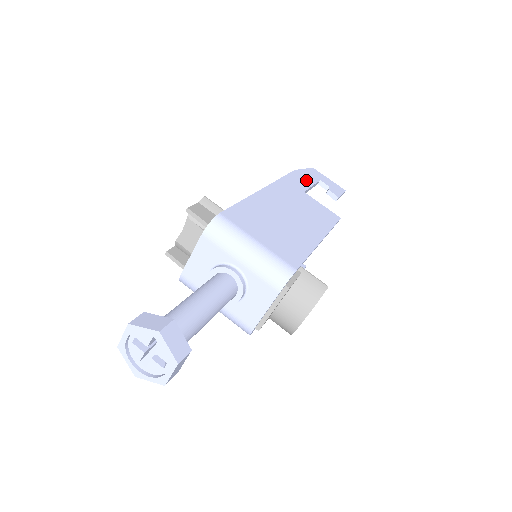
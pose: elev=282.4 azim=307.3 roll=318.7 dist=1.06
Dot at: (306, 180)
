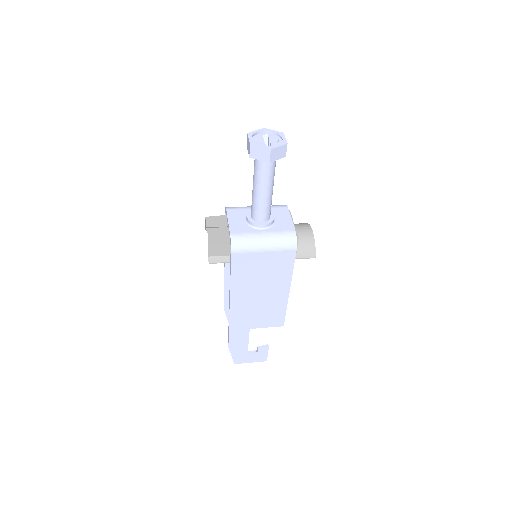
Dot at: occluded
